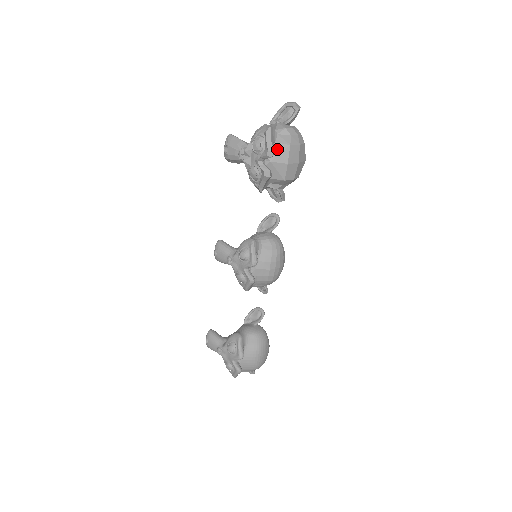
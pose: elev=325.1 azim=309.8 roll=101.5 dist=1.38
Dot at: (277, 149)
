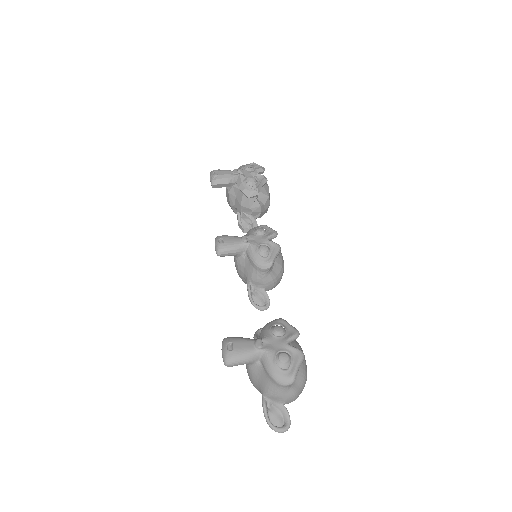
Dot at: occluded
